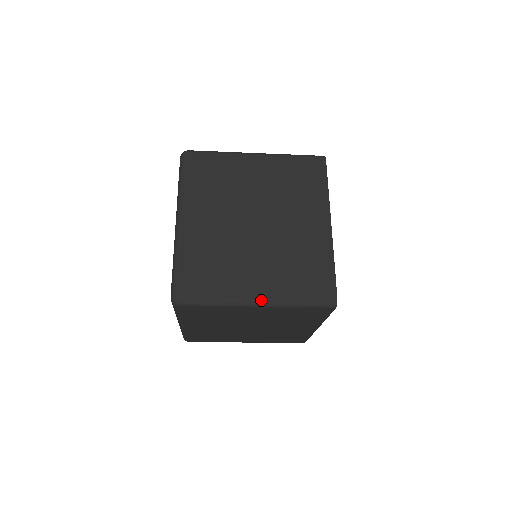
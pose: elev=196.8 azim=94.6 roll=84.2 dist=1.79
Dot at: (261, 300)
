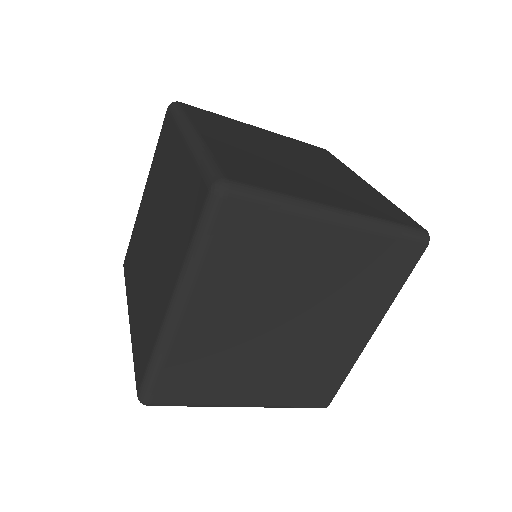
Dot at: occluded
